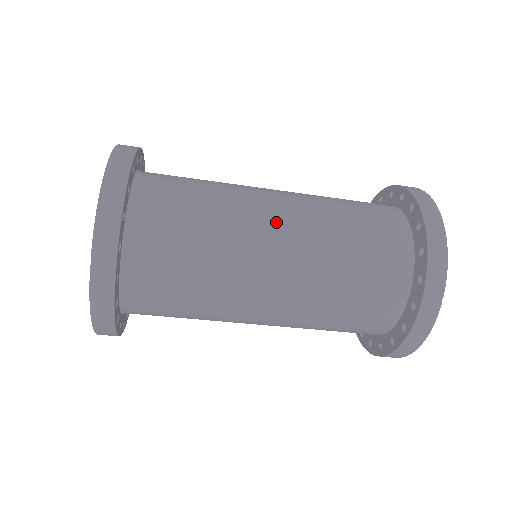
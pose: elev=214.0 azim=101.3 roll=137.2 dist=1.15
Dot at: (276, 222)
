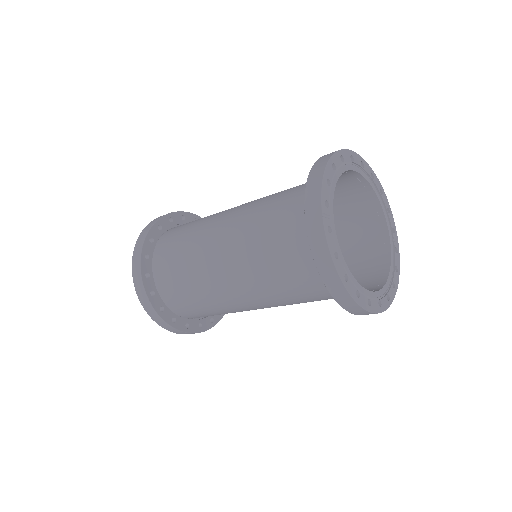
Dot at: (229, 215)
